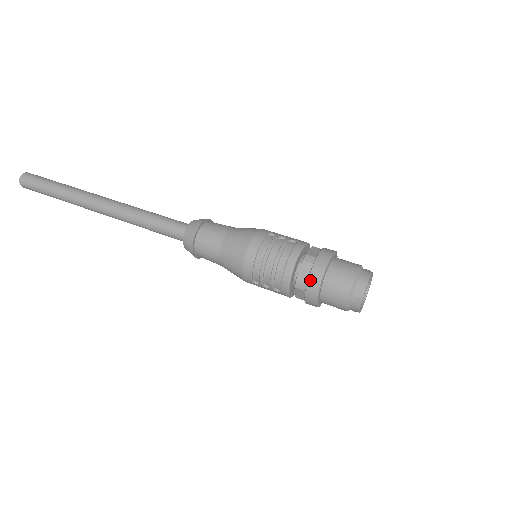
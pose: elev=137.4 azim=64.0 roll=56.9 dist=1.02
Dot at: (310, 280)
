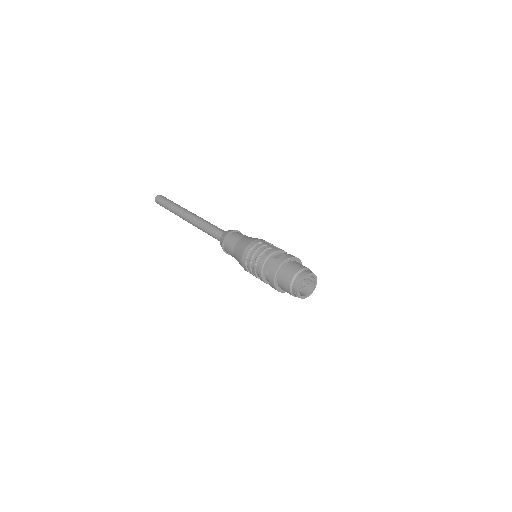
Dot at: (270, 274)
